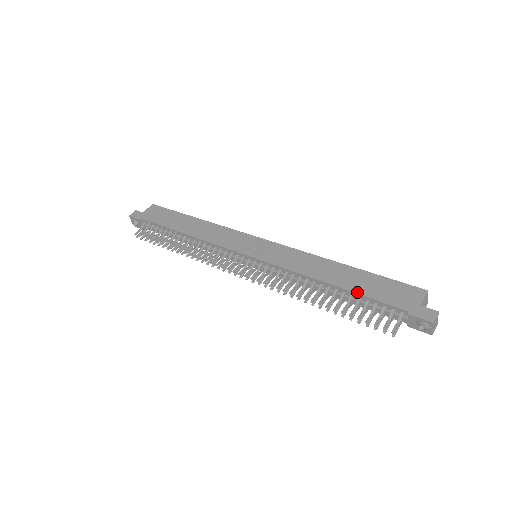
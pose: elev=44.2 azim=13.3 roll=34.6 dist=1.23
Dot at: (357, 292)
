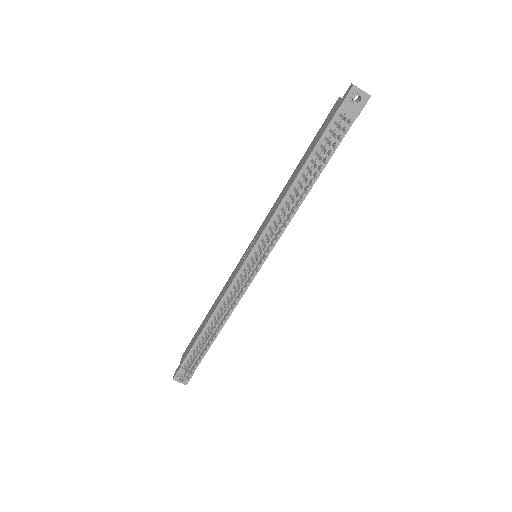
Dot at: (310, 154)
